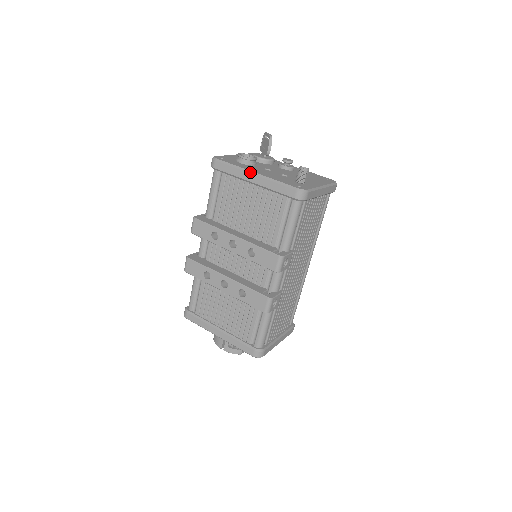
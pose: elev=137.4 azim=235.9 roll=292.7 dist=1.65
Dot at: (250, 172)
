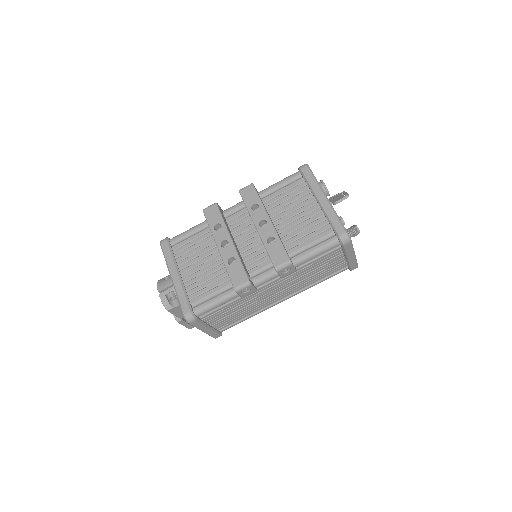
Dot at: (324, 194)
